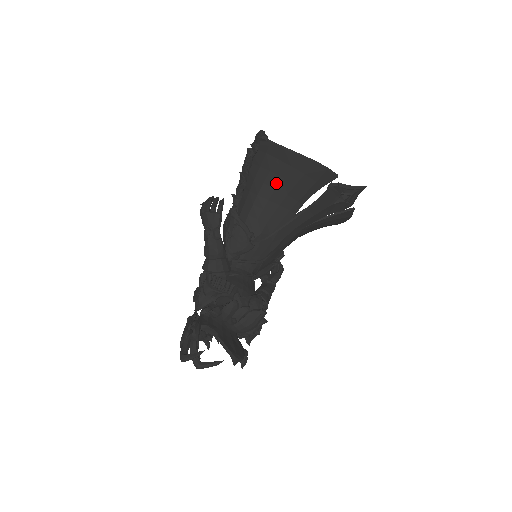
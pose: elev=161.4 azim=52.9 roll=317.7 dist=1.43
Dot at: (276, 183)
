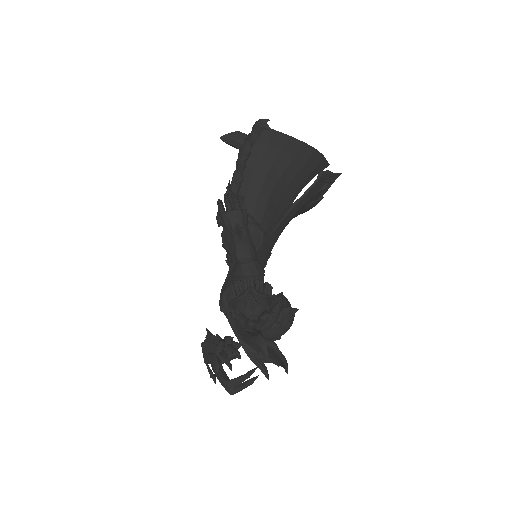
Dot at: (279, 174)
